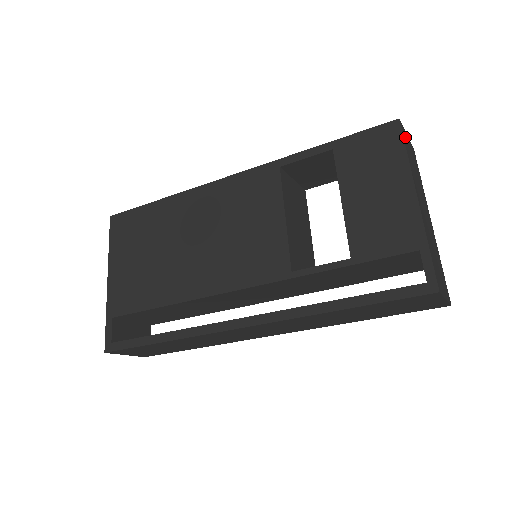
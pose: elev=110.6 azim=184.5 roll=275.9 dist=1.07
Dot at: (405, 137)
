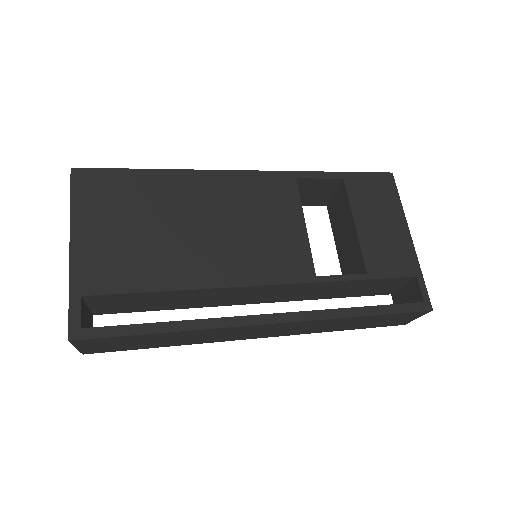
Dot at: occluded
